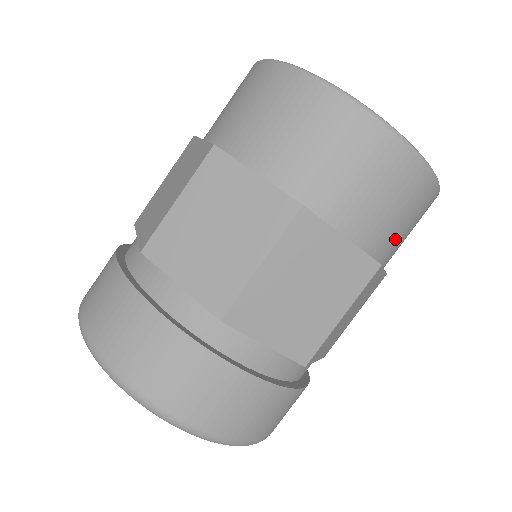
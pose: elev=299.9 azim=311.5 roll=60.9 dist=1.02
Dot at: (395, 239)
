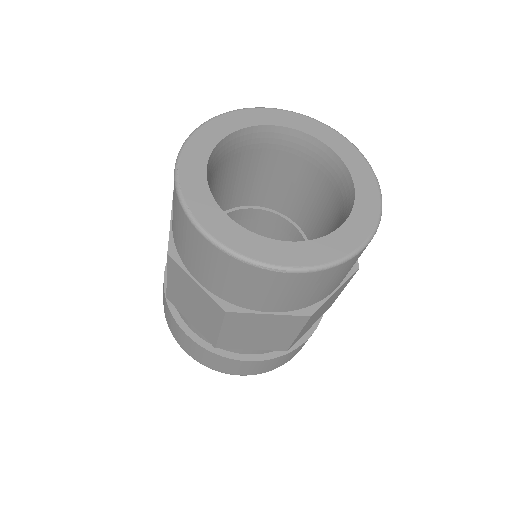
Dot at: (325, 291)
